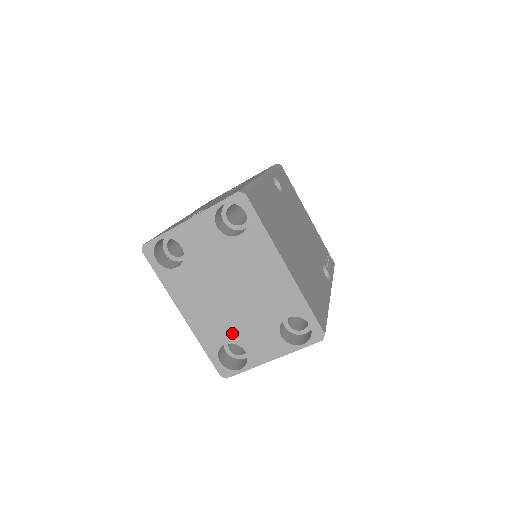
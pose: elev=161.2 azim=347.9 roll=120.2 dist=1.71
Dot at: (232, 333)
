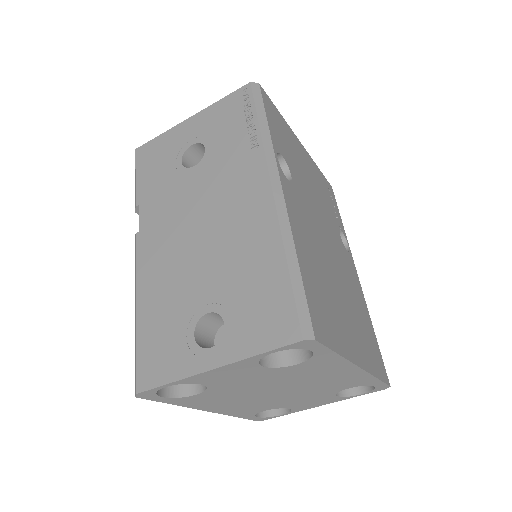
Dot at: (274, 406)
